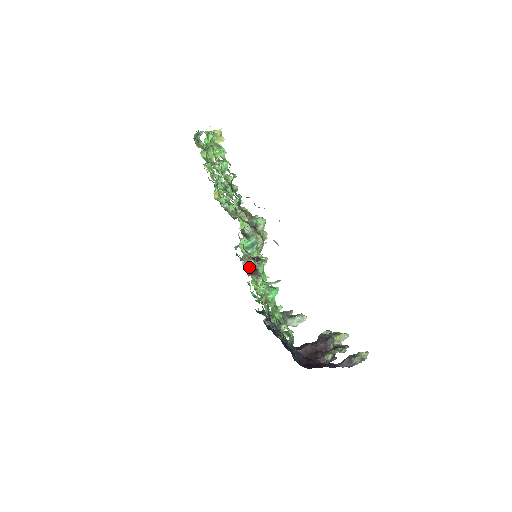
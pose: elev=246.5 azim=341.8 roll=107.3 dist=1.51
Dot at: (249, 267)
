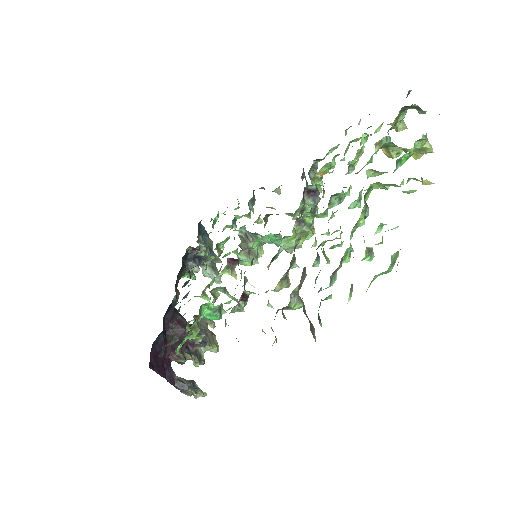
Dot at: occluded
